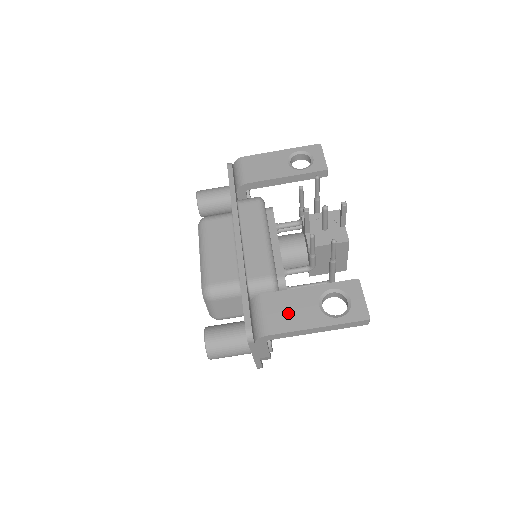
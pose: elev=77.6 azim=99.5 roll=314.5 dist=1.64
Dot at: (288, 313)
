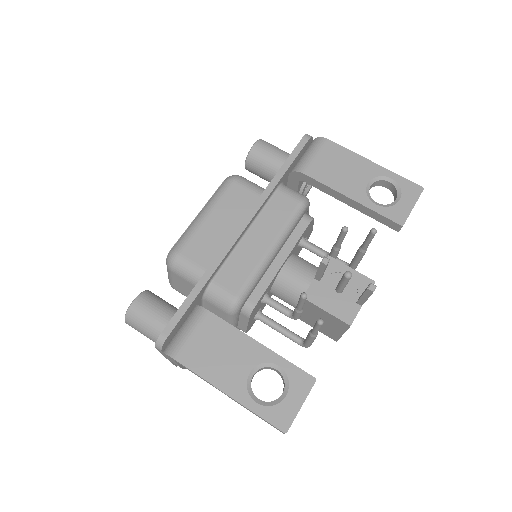
Dot at: (214, 353)
